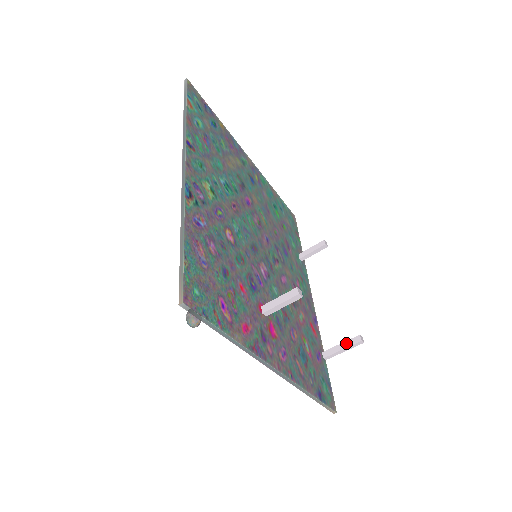
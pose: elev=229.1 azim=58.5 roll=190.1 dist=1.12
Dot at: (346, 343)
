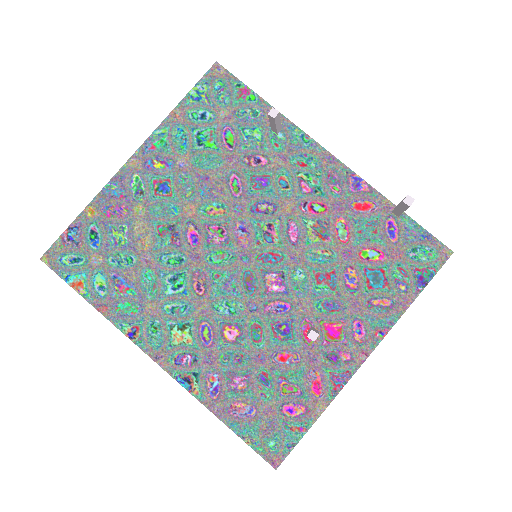
Dot at: (400, 208)
